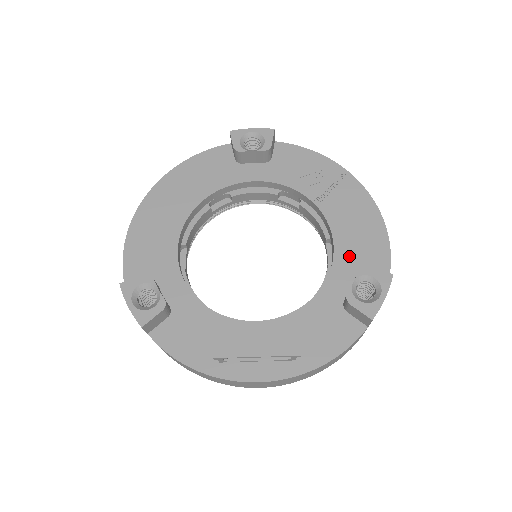
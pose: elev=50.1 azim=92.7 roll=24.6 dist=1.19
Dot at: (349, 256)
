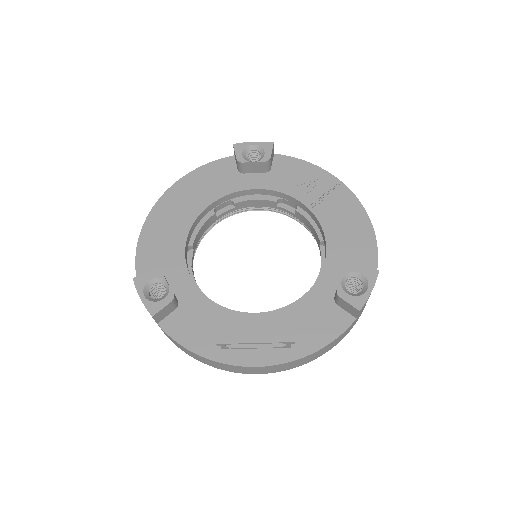
Dot at: (340, 256)
